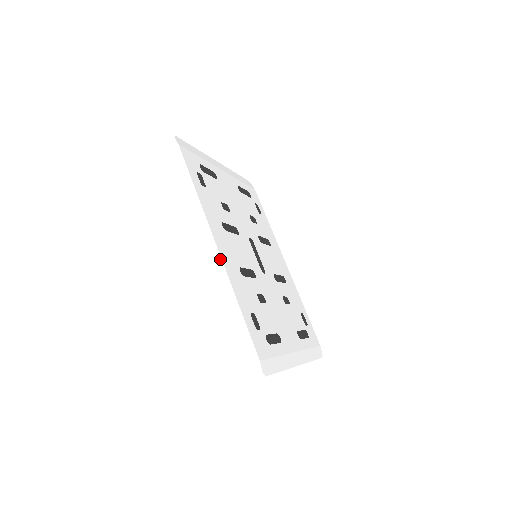
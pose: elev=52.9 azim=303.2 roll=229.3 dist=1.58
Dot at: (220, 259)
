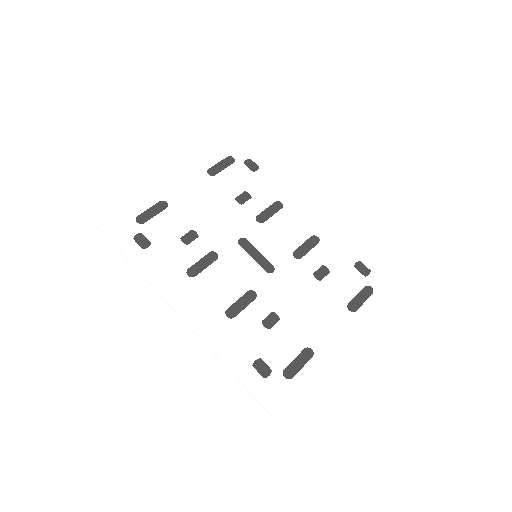
Dot at: occluded
